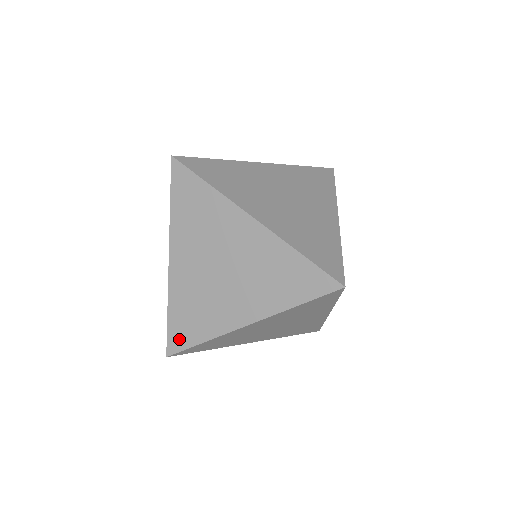
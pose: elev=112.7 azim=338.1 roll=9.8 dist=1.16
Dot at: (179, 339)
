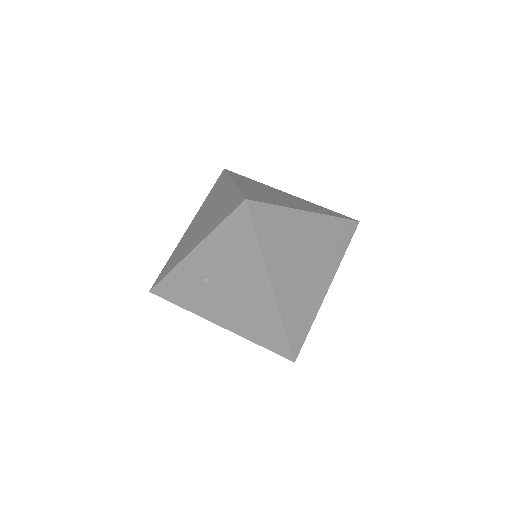
Dot at: (298, 339)
